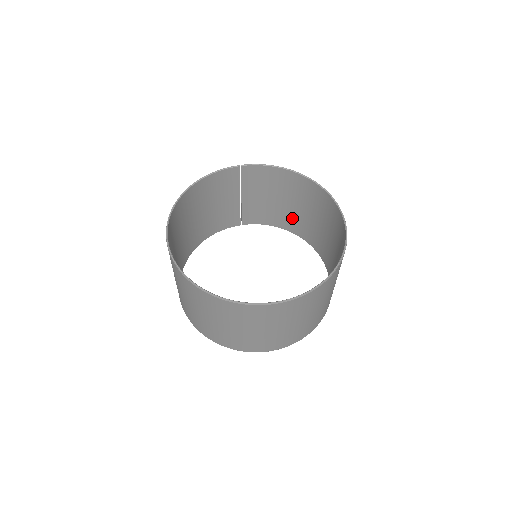
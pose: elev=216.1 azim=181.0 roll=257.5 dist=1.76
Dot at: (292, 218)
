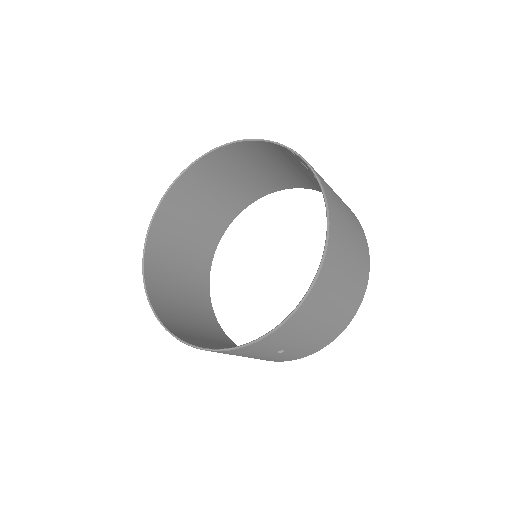
Dot at: occluded
